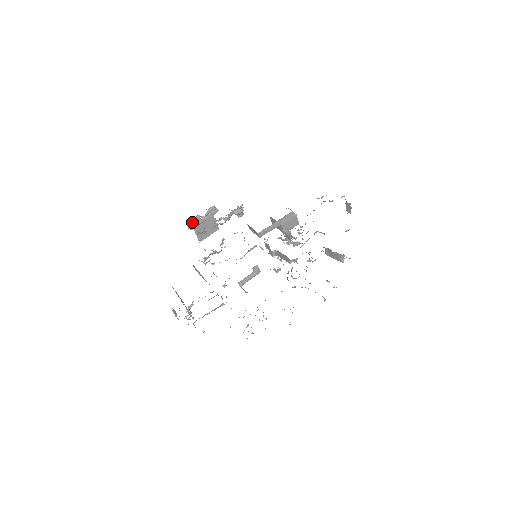
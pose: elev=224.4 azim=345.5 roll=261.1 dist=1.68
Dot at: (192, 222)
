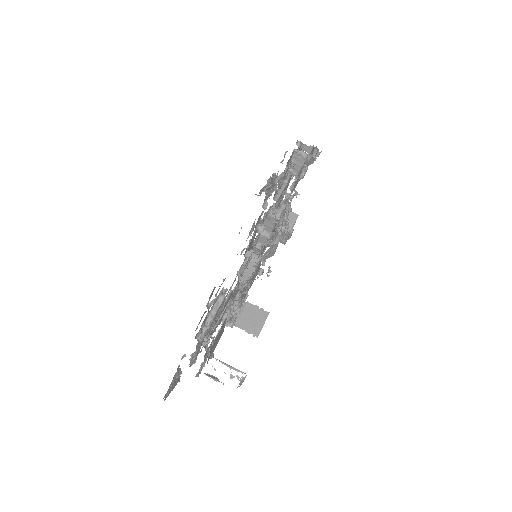
Dot at: occluded
